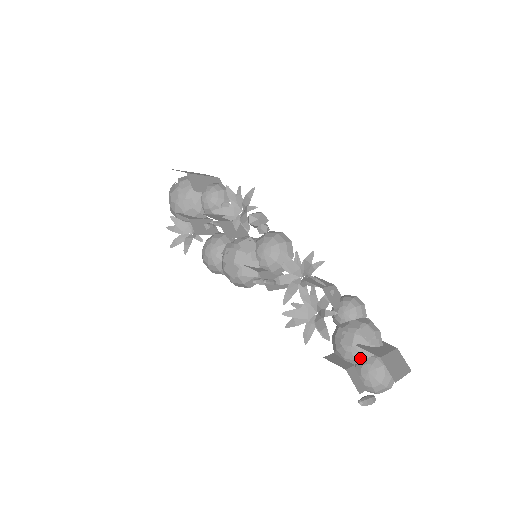
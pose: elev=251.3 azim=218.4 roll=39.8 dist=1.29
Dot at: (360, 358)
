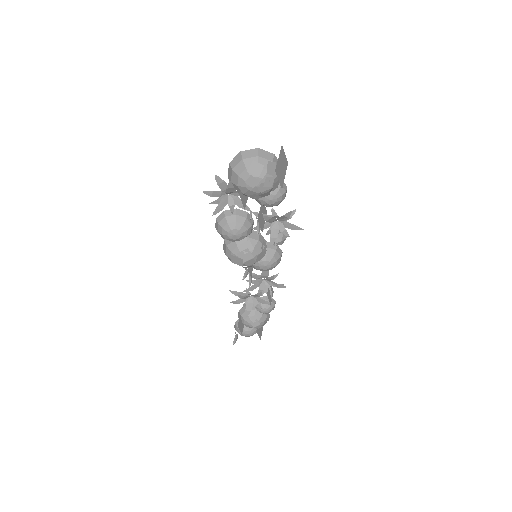
Dot at: (250, 328)
